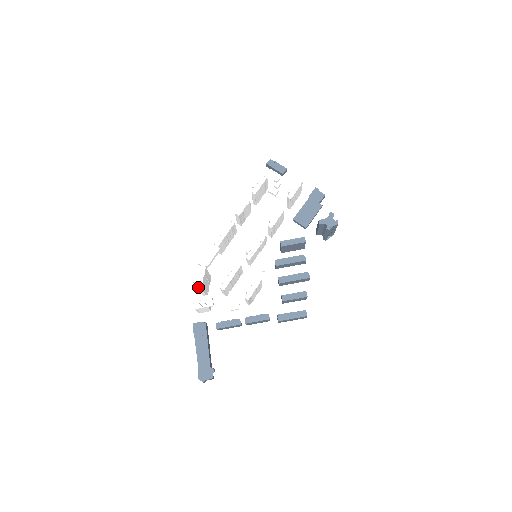
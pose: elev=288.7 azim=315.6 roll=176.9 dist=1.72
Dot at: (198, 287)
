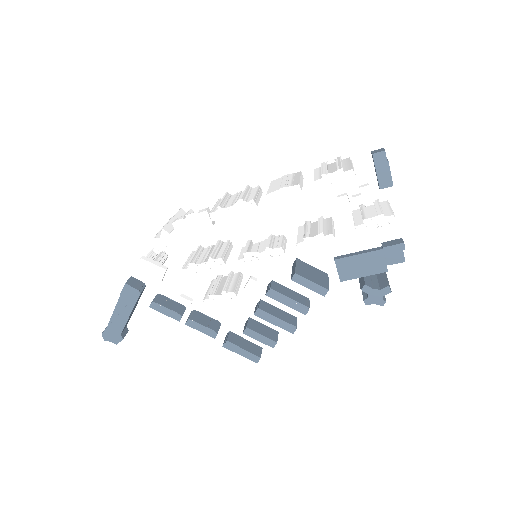
Dot at: (155, 251)
